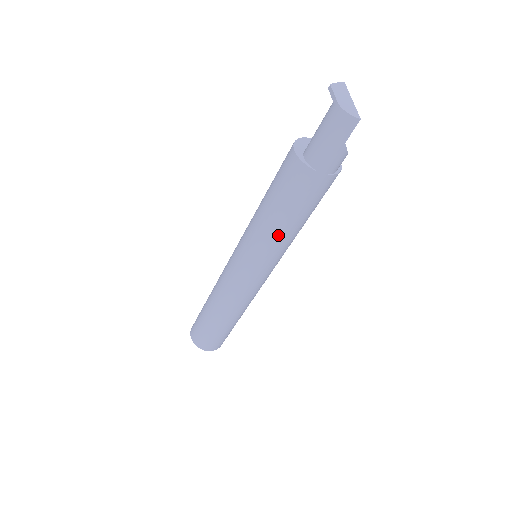
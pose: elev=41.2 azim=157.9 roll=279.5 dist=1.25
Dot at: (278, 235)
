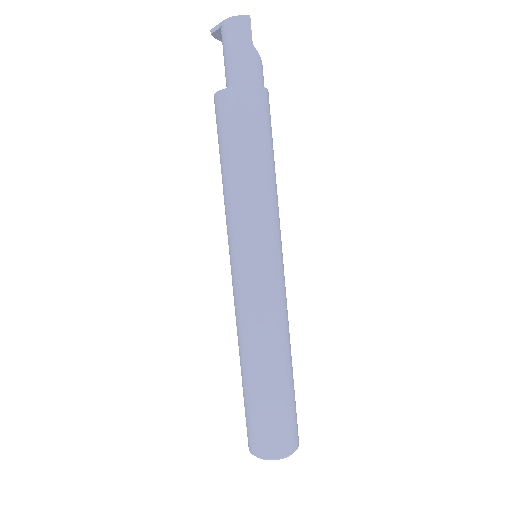
Dot at: (259, 186)
